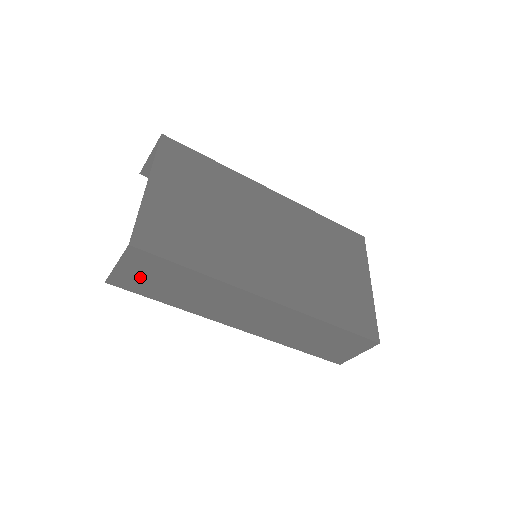
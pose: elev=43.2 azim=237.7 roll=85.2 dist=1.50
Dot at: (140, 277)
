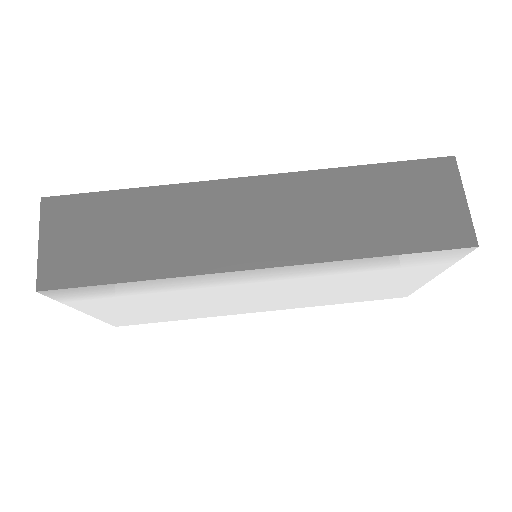
Dot at: (75, 247)
